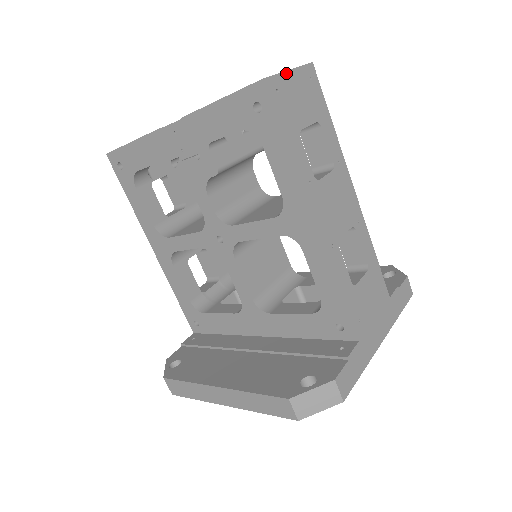
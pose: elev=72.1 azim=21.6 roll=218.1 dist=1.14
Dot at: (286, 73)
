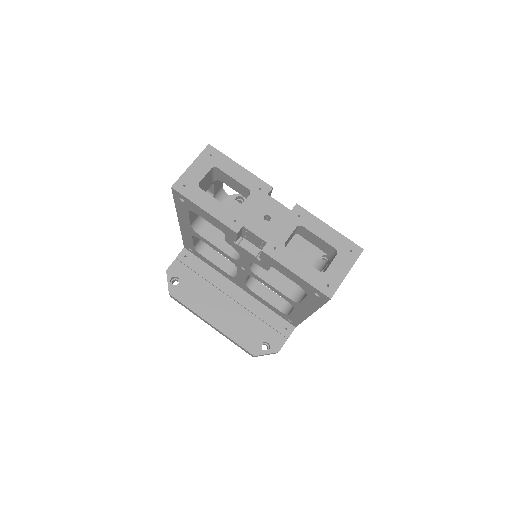
Dot at: occluded
